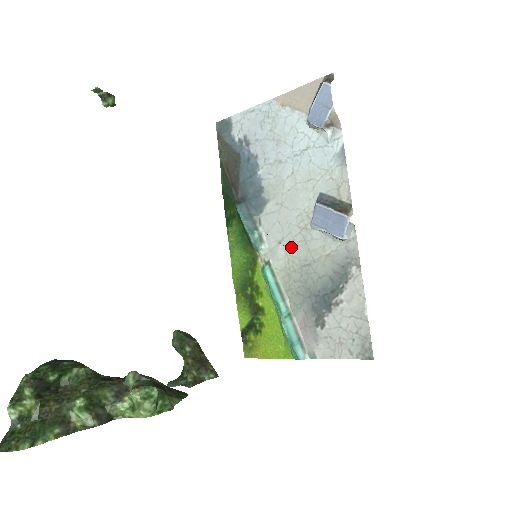
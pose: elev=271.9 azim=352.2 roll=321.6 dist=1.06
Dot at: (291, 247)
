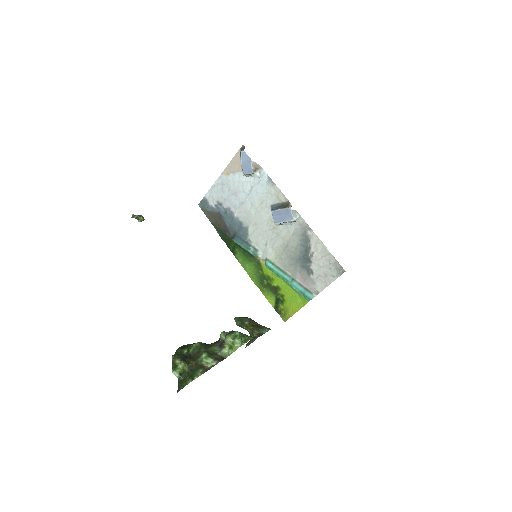
Dot at: (273, 243)
